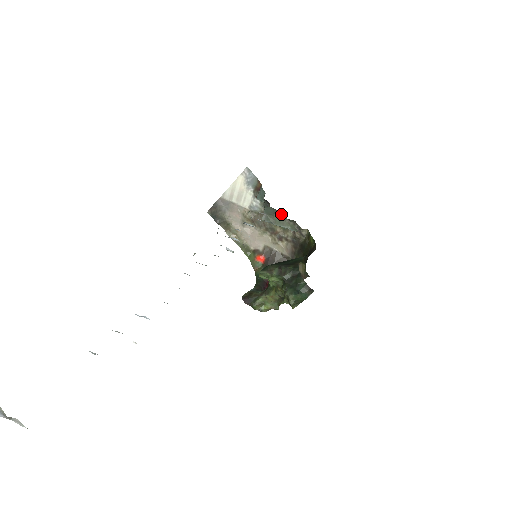
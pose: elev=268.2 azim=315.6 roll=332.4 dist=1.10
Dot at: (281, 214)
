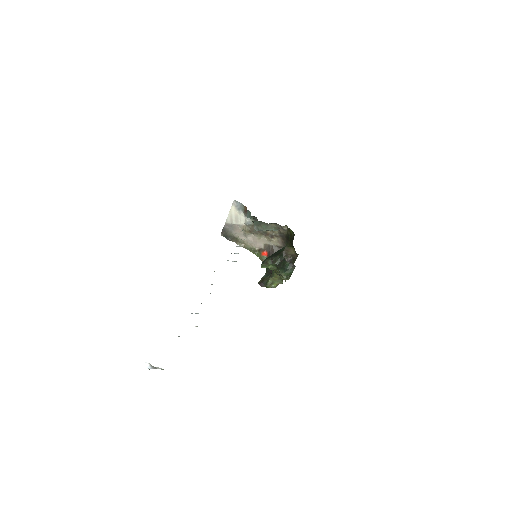
Dot at: (265, 223)
